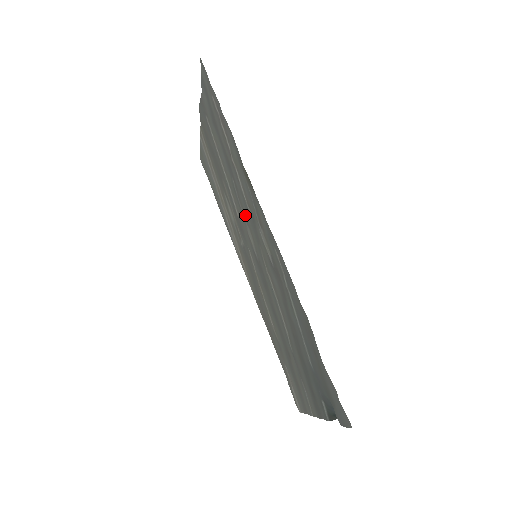
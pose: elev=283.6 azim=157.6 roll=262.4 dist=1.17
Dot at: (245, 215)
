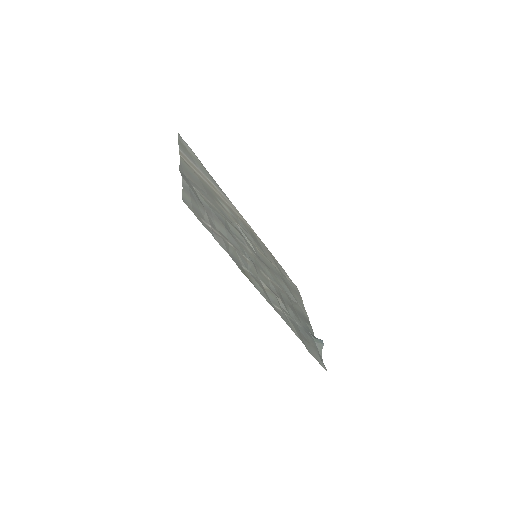
Dot at: (244, 249)
